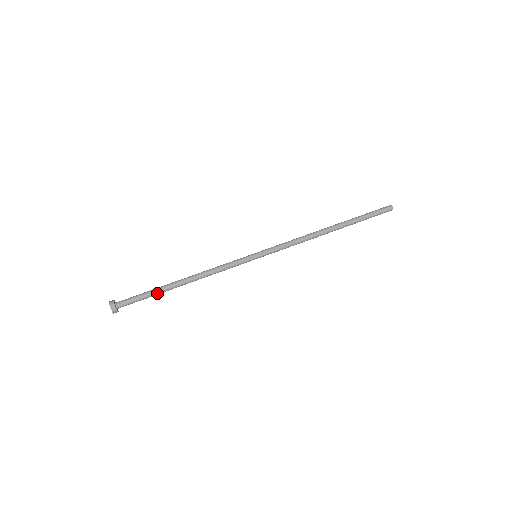
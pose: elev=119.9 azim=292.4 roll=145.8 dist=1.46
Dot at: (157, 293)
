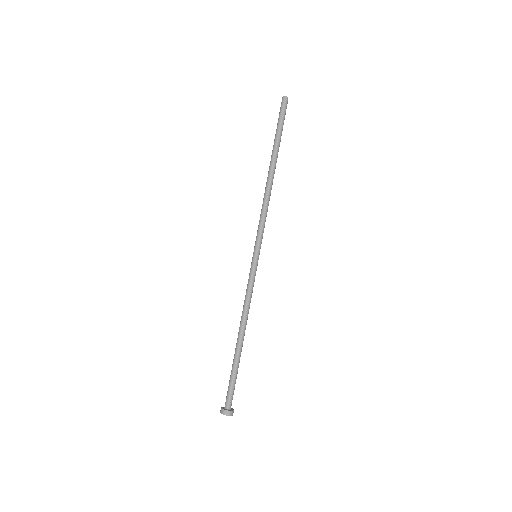
Dot at: (238, 366)
